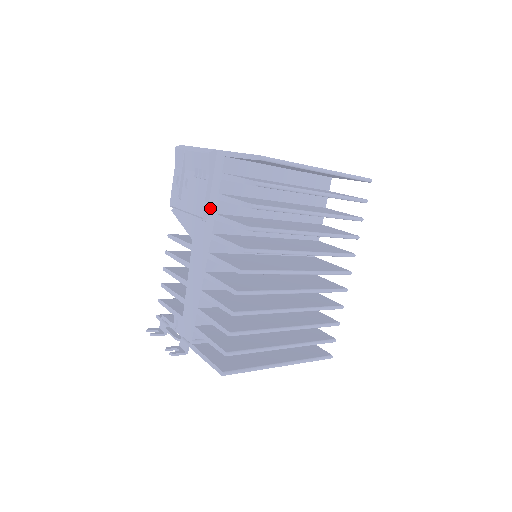
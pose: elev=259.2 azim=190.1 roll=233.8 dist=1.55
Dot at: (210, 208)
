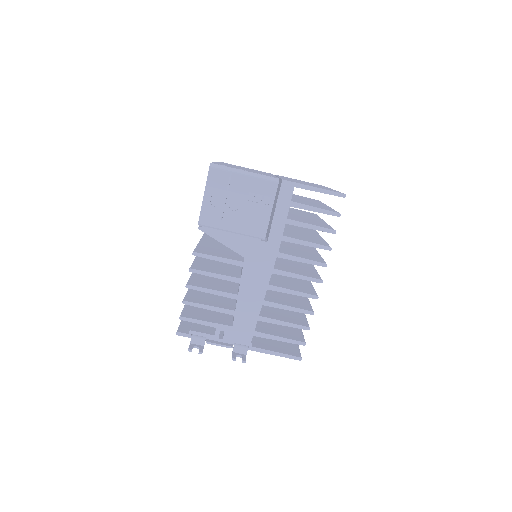
Dot at: (274, 230)
